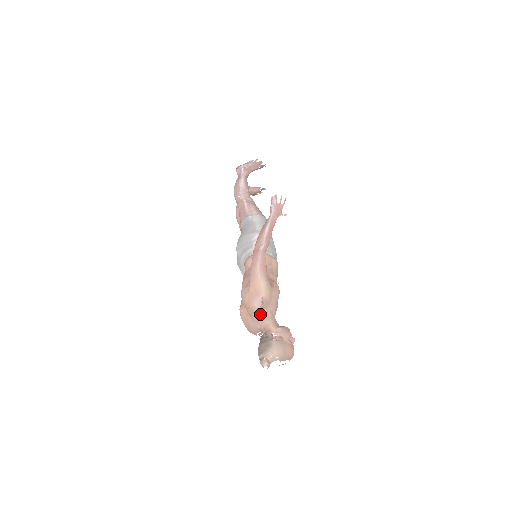
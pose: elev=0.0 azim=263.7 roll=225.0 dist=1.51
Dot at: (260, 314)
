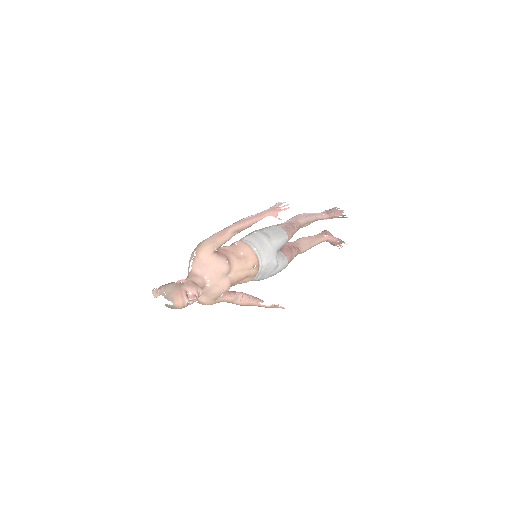
Dot at: occluded
